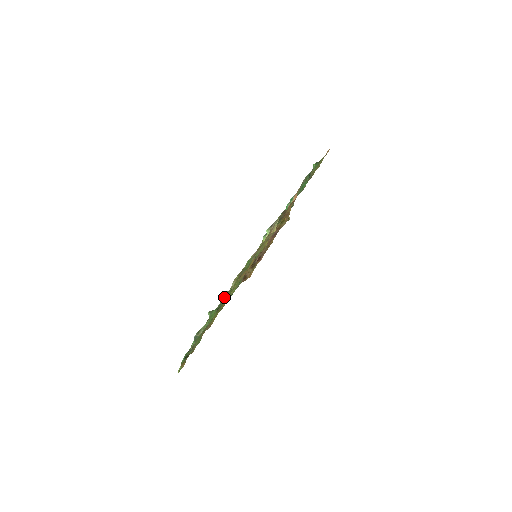
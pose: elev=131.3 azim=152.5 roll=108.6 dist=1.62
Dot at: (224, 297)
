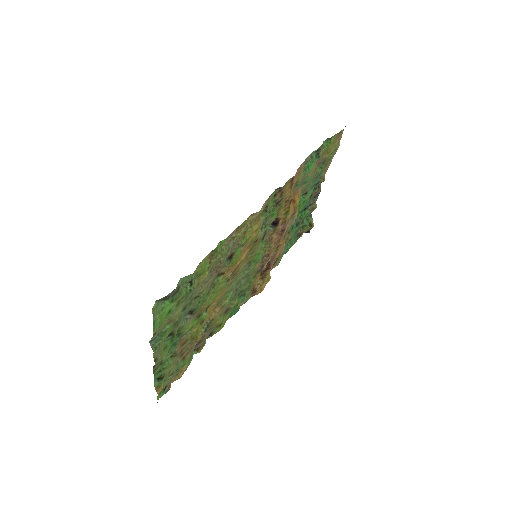
Dot at: (182, 285)
